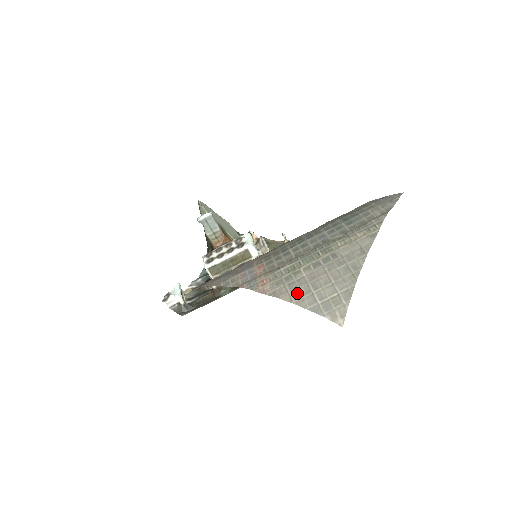
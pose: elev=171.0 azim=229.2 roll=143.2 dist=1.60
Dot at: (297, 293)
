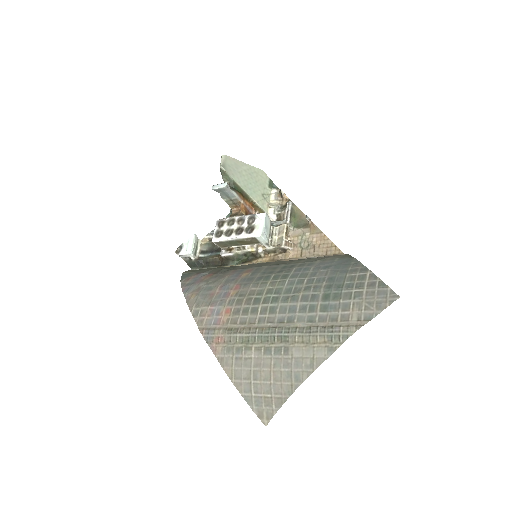
Dot at: (239, 373)
